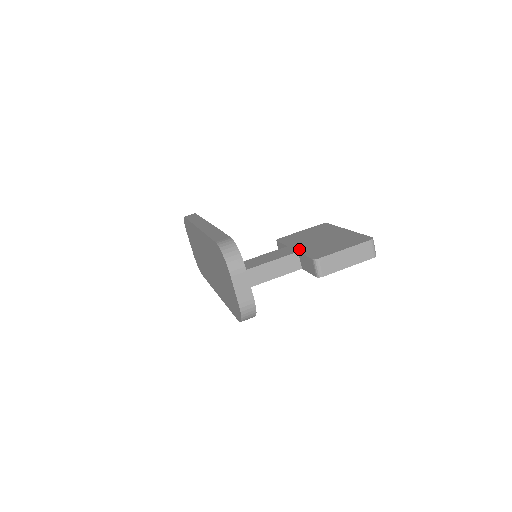
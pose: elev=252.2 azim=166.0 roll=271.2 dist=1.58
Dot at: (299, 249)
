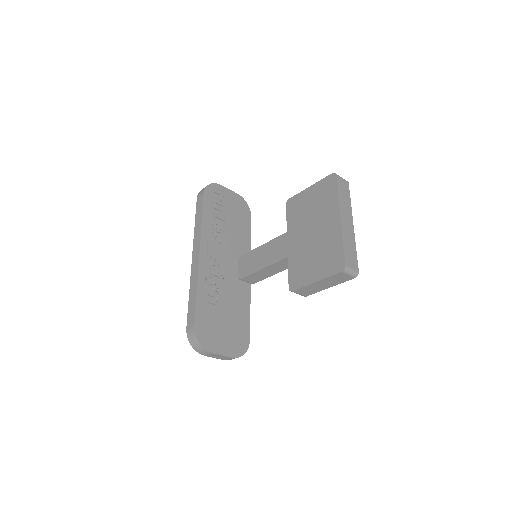
Dot at: (290, 251)
